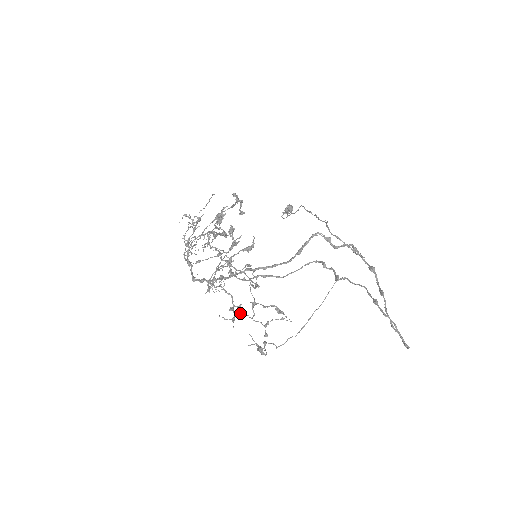
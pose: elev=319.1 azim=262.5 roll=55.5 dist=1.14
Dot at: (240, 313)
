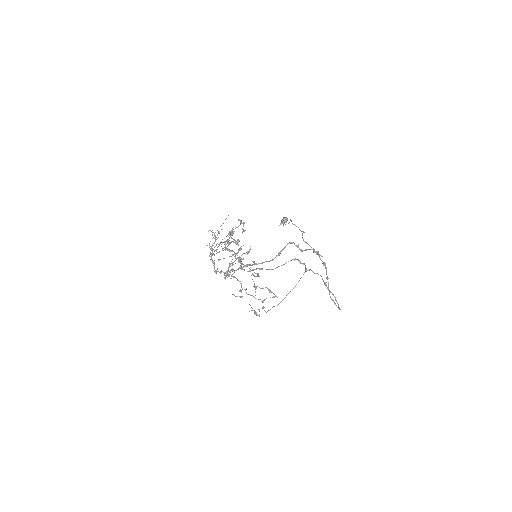
Dot at: (246, 293)
